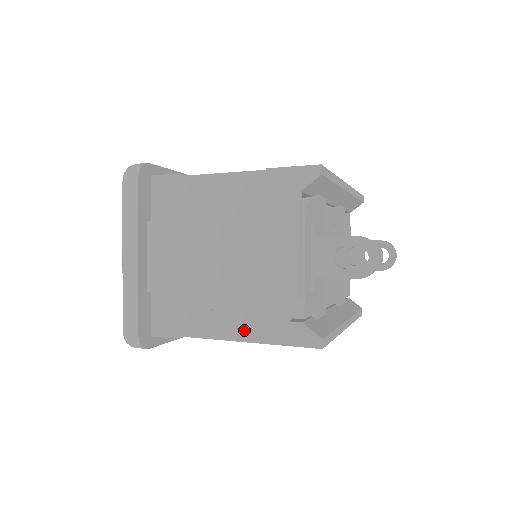
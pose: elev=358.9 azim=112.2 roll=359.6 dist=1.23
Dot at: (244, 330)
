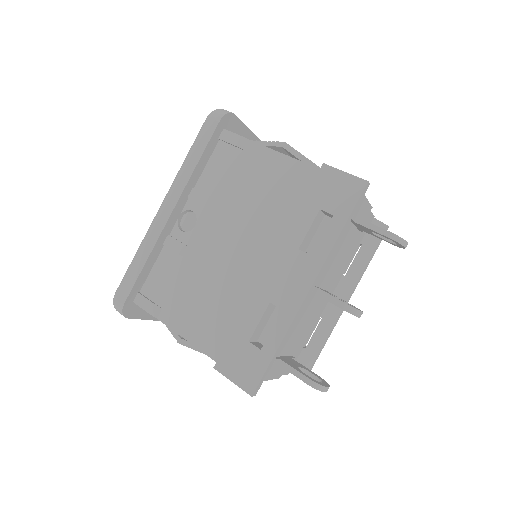
Dot at: occluded
